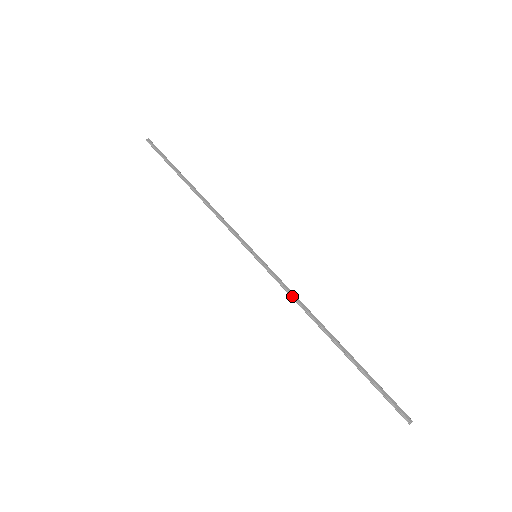
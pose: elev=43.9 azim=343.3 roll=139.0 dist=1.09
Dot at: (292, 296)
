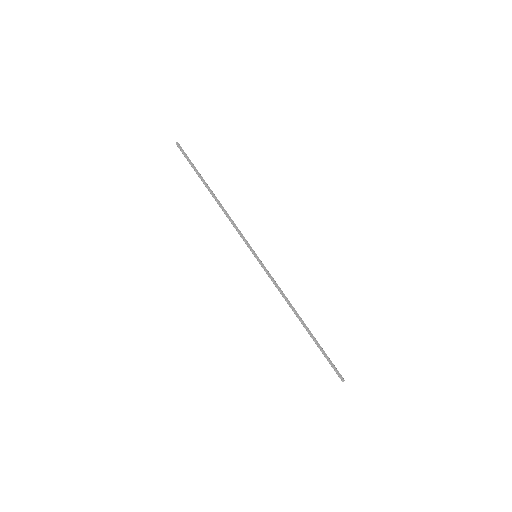
Dot at: (279, 290)
